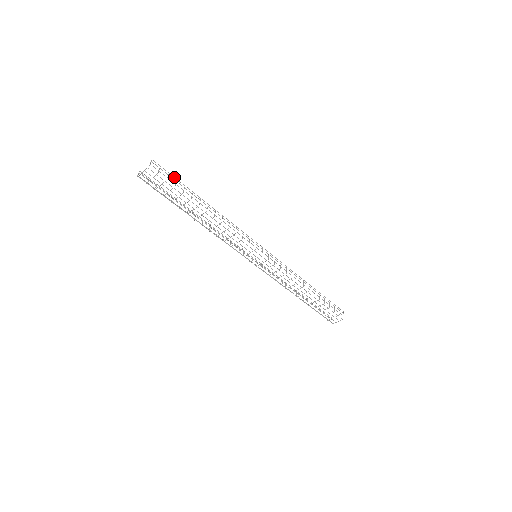
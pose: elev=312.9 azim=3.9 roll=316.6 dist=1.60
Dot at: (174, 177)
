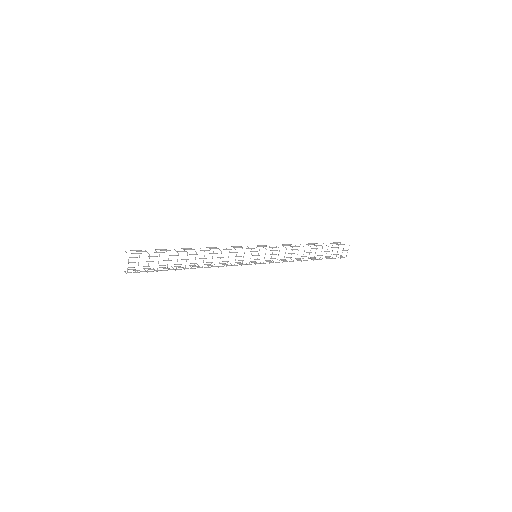
Dot at: occluded
